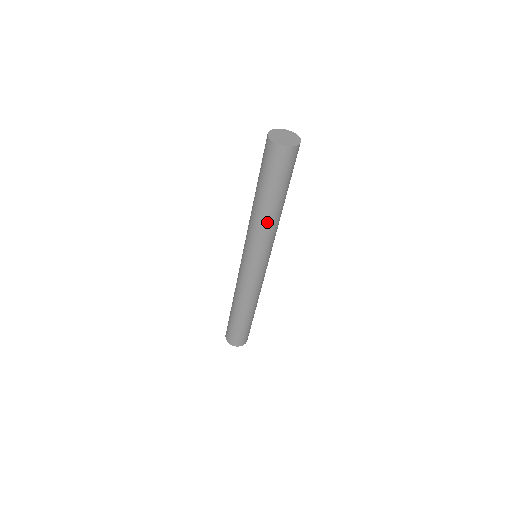
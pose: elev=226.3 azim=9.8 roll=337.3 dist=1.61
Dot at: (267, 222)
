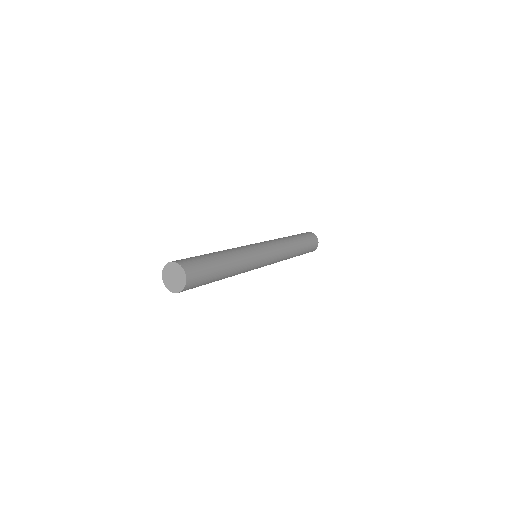
Dot at: occluded
